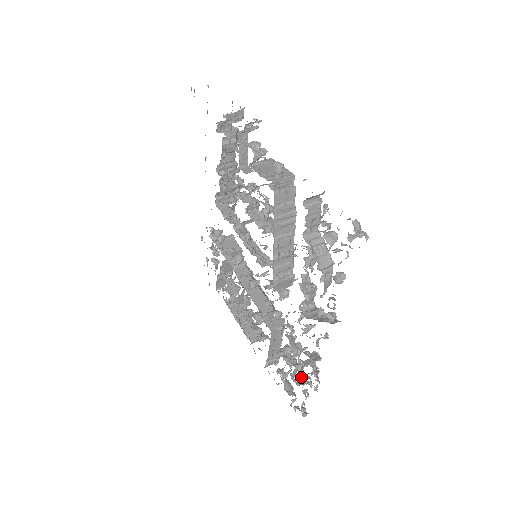
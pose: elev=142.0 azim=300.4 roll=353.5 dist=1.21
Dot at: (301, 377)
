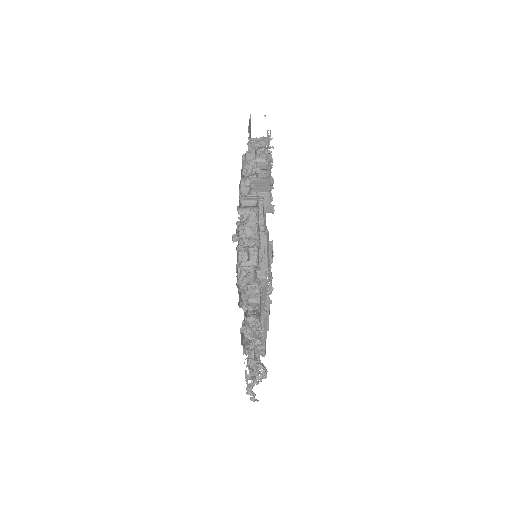
Dot at: (249, 362)
